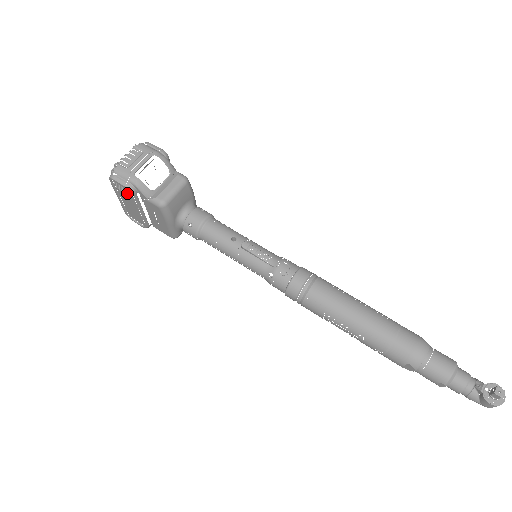
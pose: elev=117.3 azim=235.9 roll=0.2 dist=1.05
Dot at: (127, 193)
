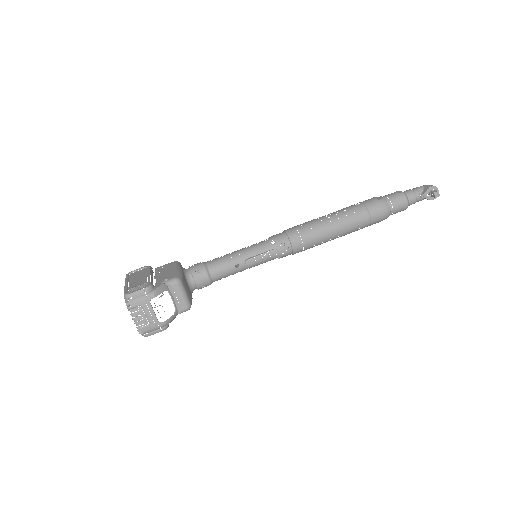
Dot at: occluded
